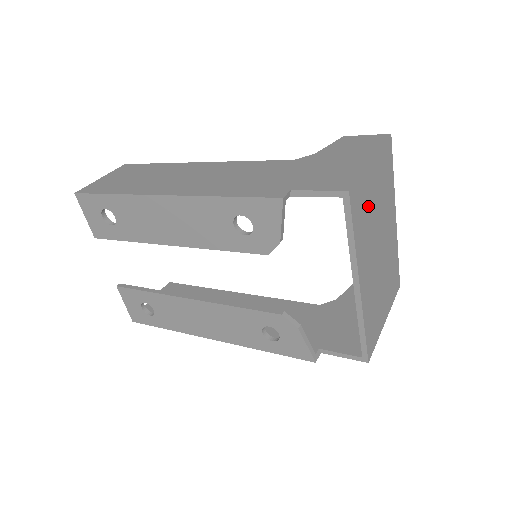
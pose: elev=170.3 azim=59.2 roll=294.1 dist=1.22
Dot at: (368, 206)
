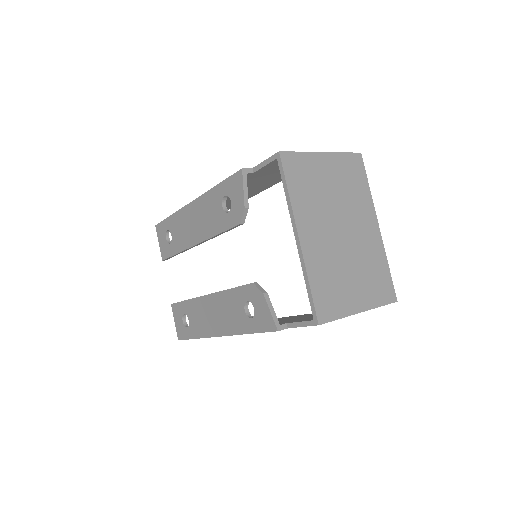
Dot at: (315, 182)
